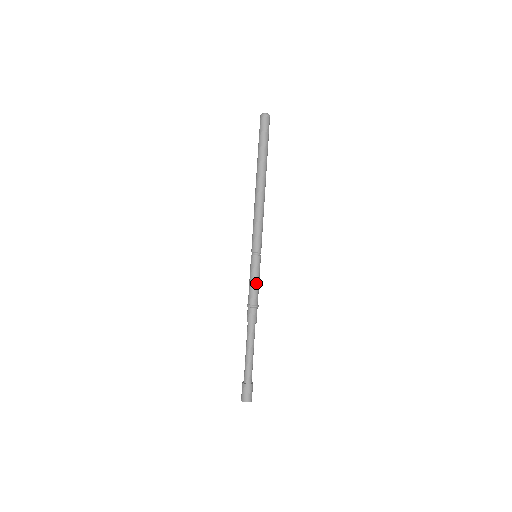
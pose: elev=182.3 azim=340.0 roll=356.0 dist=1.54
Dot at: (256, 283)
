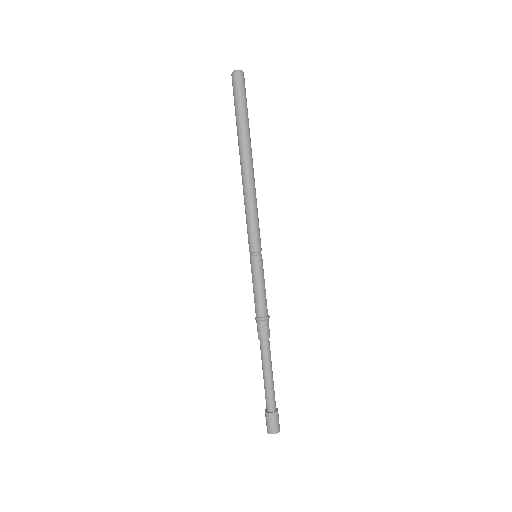
Dot at: (256, 290)
